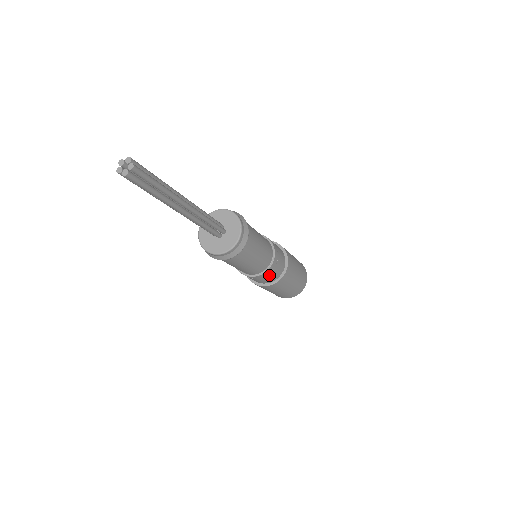
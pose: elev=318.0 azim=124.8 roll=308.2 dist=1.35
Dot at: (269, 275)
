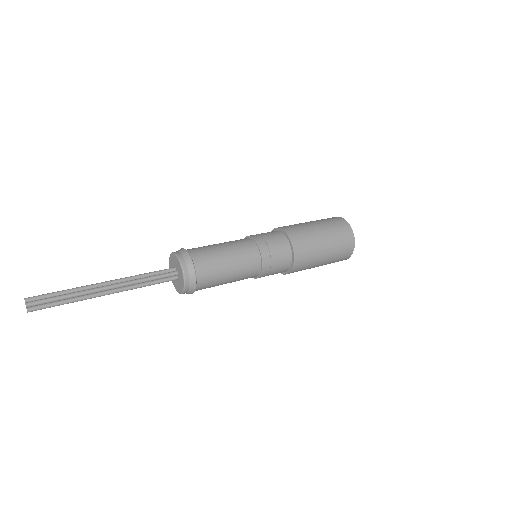
Dot at: (273, 268)
